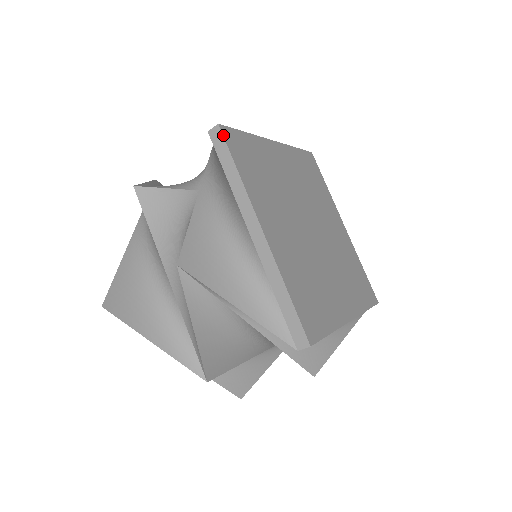
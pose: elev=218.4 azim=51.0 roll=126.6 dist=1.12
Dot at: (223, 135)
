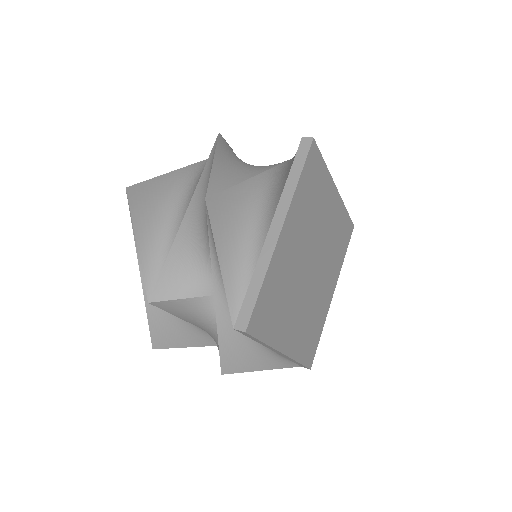
Dot at: (250, 335)
